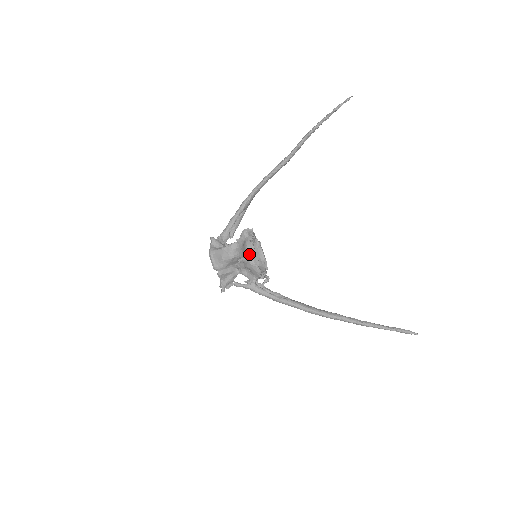
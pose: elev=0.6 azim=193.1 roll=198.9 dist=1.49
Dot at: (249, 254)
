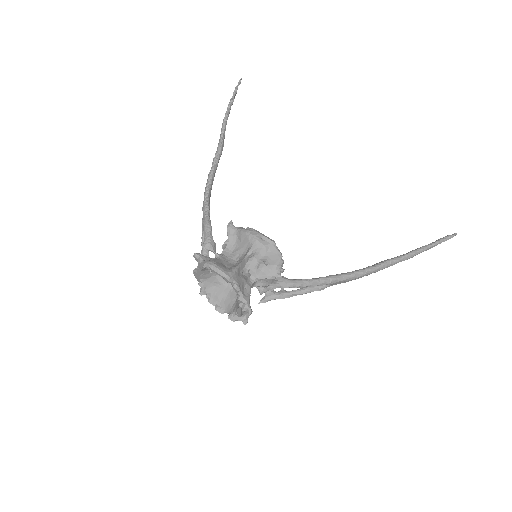
Dot at: (256, 236)
